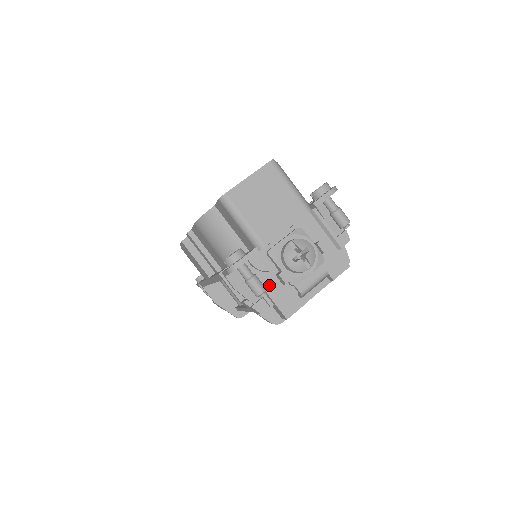
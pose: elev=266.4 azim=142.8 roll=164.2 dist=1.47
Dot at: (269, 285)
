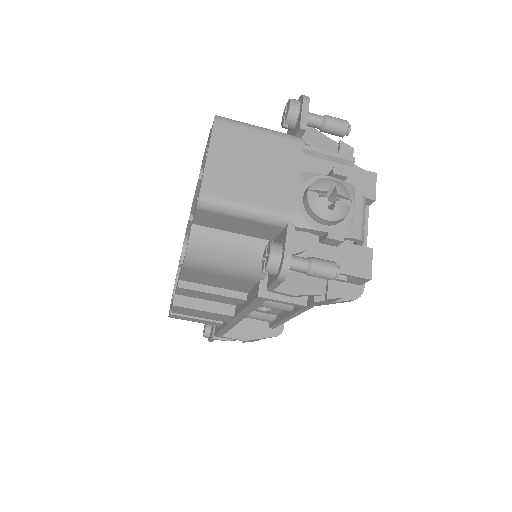
Dot at: occluded
